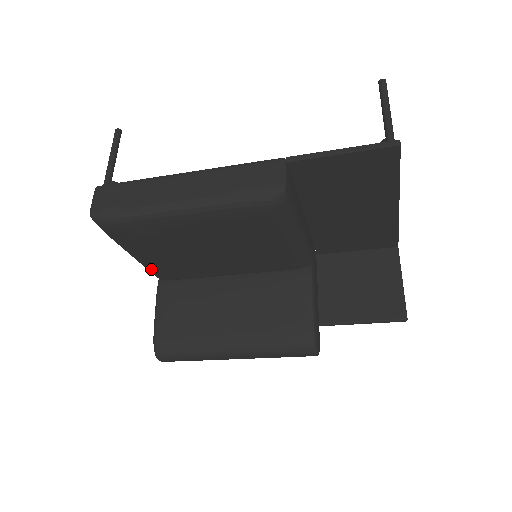
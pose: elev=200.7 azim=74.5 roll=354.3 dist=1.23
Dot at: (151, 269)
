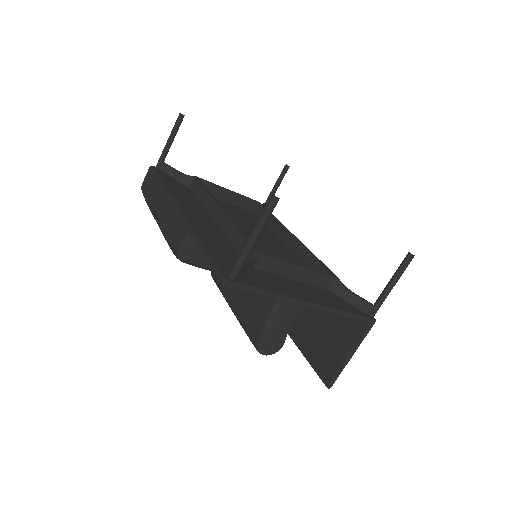
Dot at: occluded
